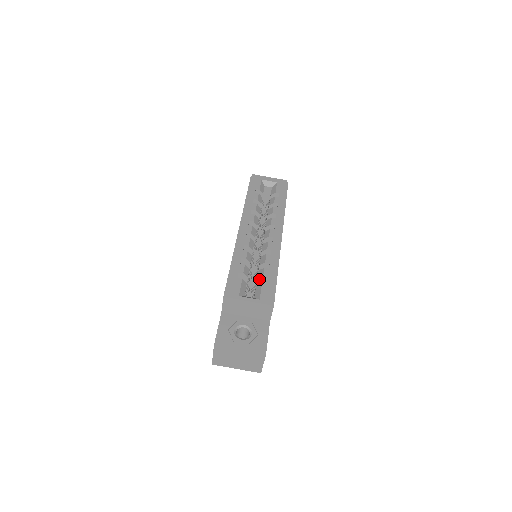
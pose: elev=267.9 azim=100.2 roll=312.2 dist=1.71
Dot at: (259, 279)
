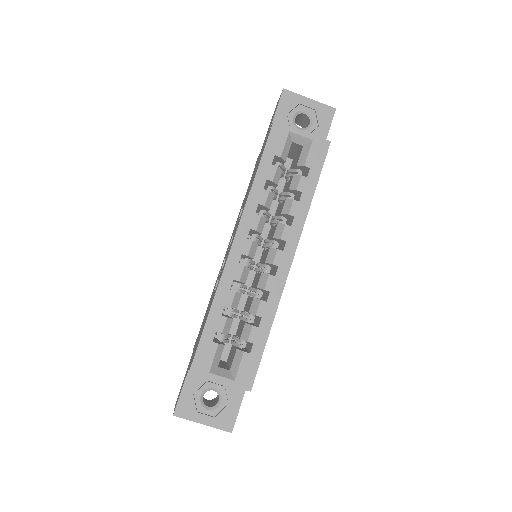
Dot at: (242, 339)
